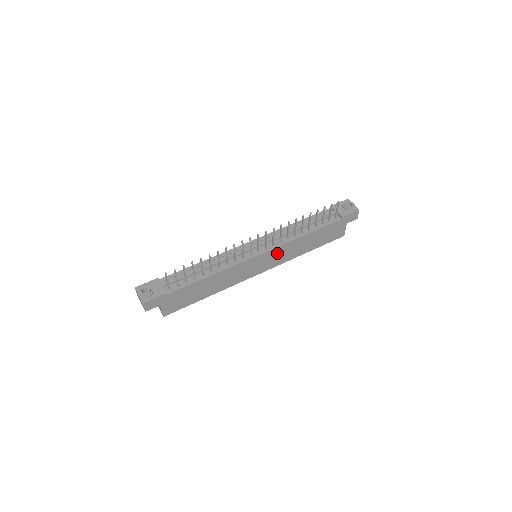
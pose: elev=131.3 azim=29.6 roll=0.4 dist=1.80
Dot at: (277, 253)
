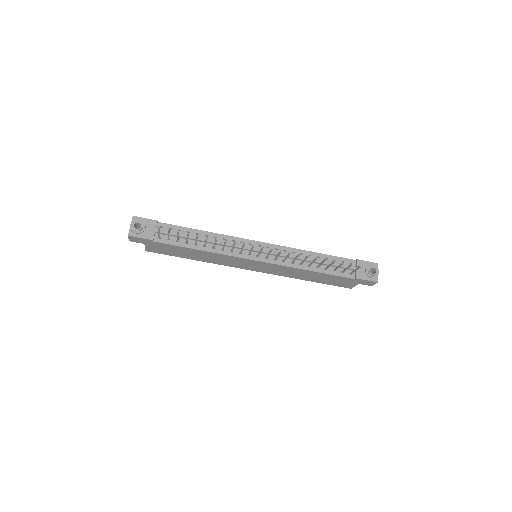
Dot at: (275, 267)
